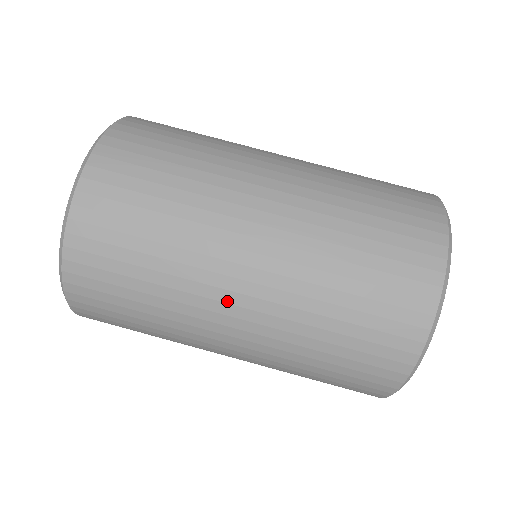
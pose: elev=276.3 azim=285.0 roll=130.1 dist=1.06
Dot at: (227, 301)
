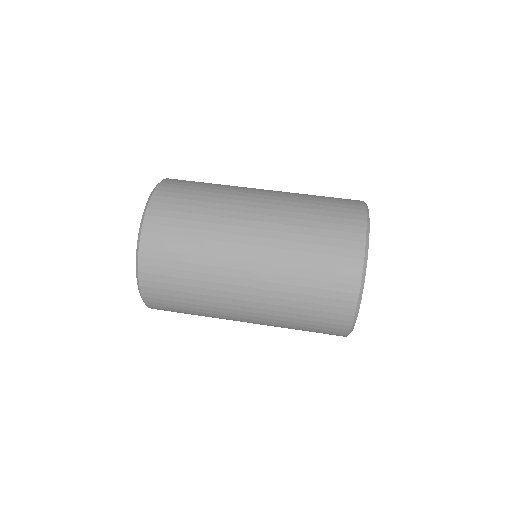
Dot at: (237, 298)
